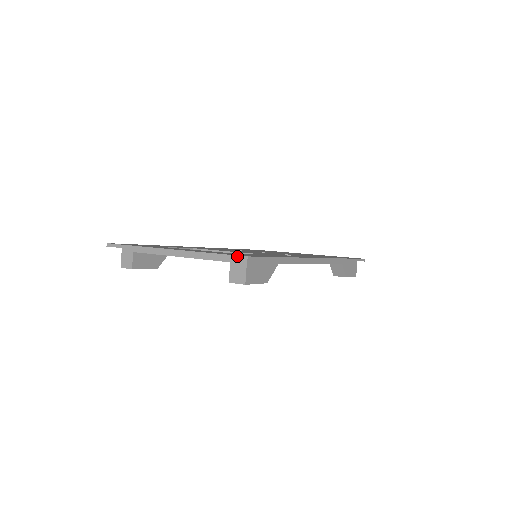
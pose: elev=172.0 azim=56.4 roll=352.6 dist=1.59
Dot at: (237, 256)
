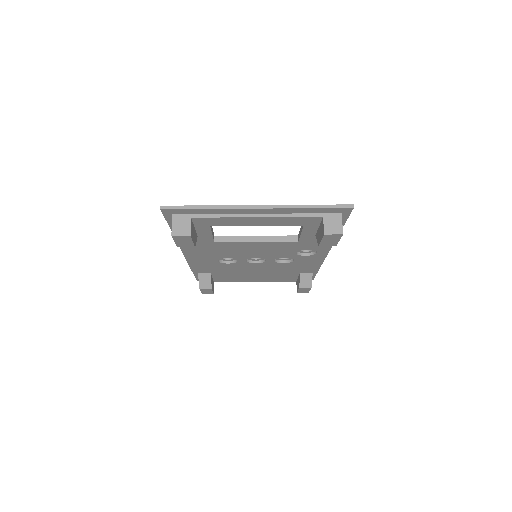
Dot at: (342, 205)
